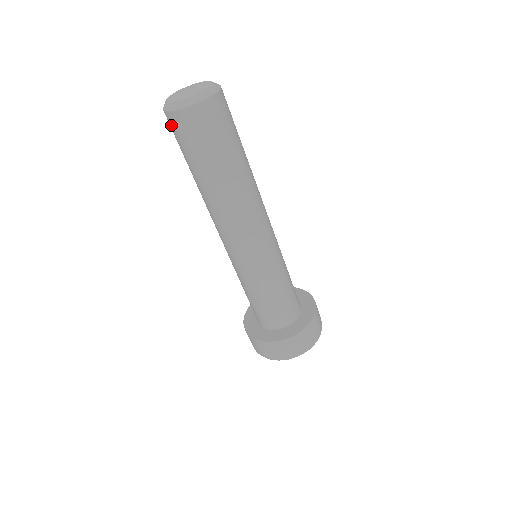
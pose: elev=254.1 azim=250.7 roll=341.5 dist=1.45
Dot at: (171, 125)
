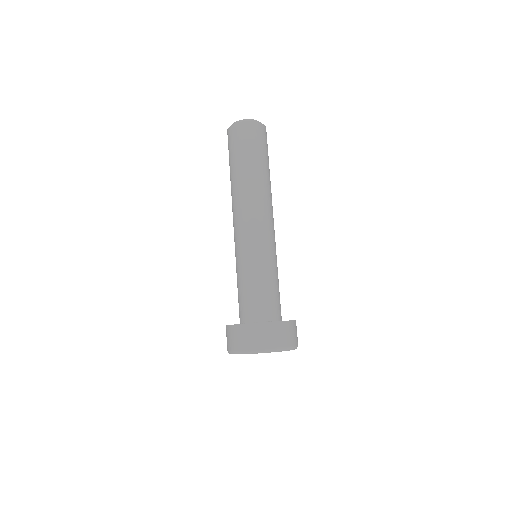
Dot at: (229, 136)
